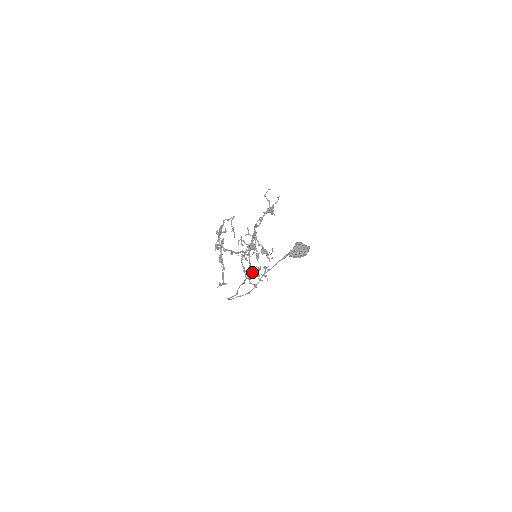
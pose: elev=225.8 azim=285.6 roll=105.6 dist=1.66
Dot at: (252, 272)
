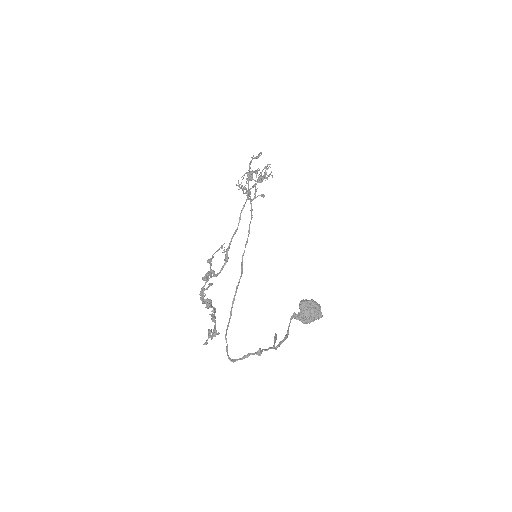
Dot at: (255, 183)
